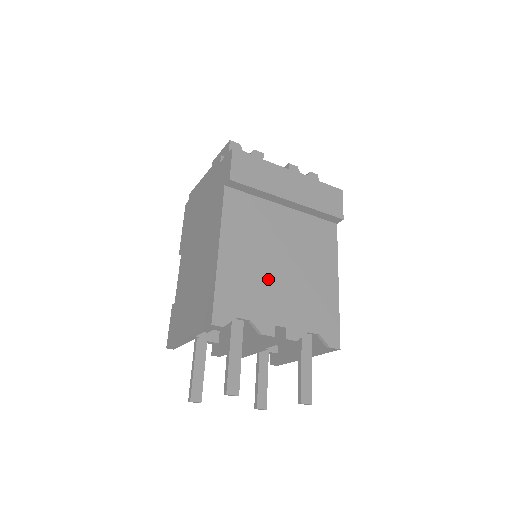
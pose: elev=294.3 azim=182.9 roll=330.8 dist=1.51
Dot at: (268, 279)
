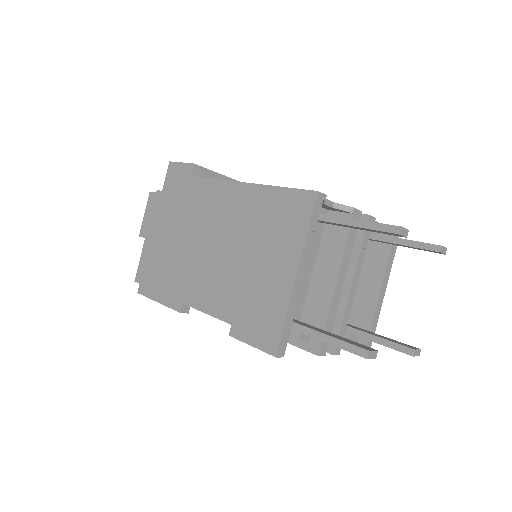
Dot at: occluded
